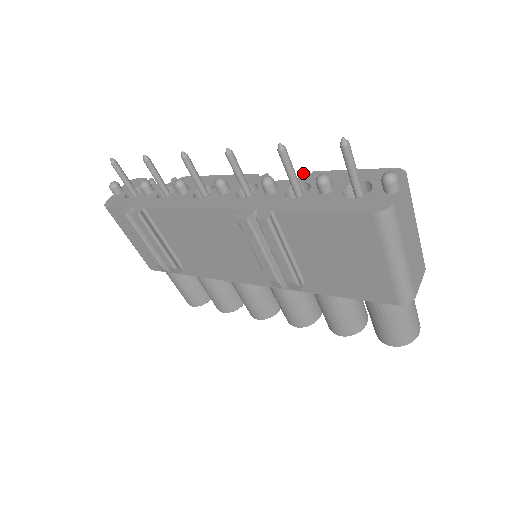
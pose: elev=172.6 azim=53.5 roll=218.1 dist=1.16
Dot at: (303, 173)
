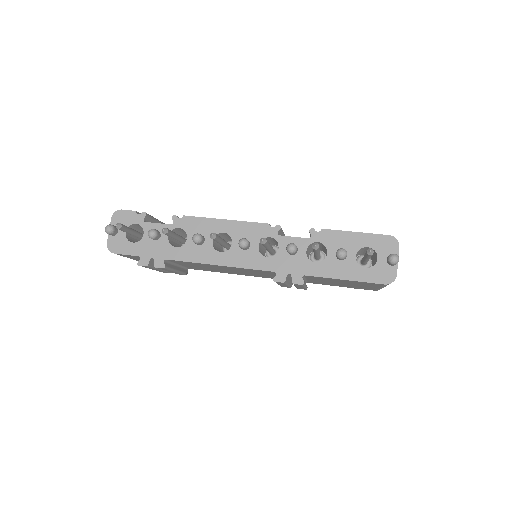
Dot at: (314, 230)
